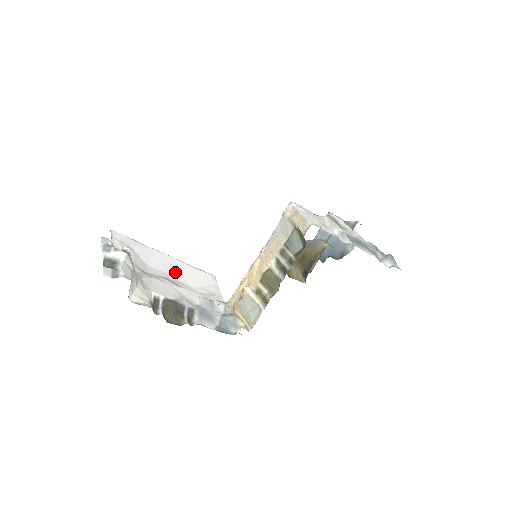
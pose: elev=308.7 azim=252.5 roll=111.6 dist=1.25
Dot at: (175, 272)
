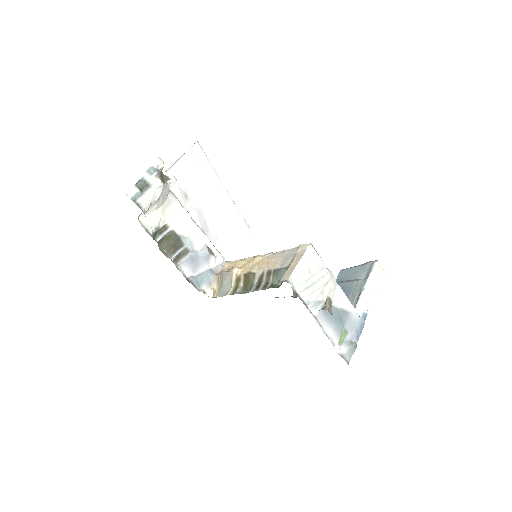
Dot at: (216, 208)
